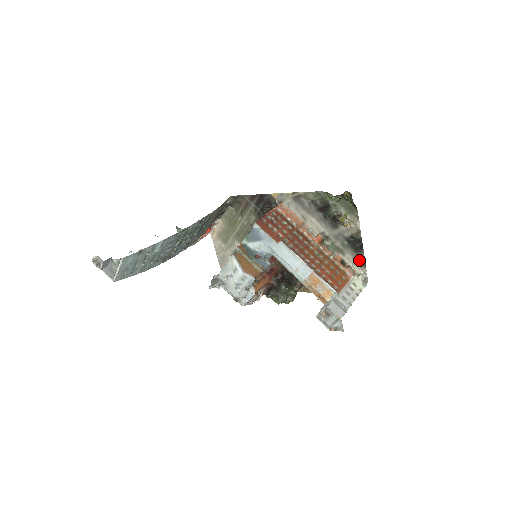
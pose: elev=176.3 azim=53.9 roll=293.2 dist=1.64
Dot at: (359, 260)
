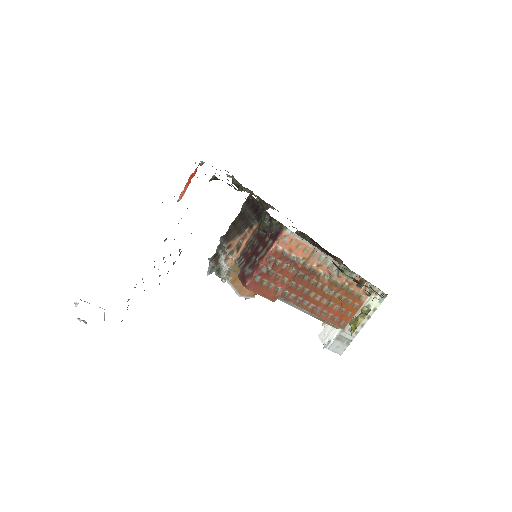
Dot at: occluded
